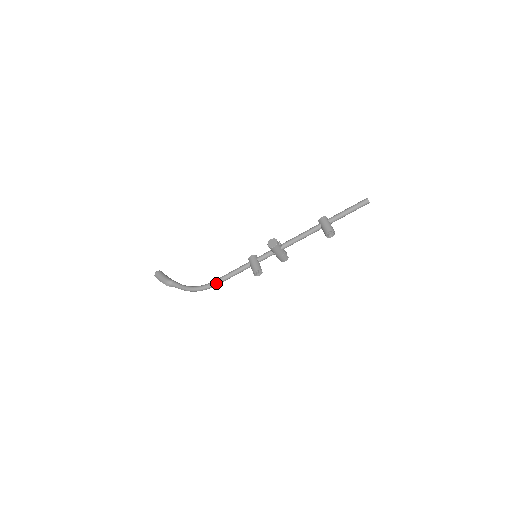
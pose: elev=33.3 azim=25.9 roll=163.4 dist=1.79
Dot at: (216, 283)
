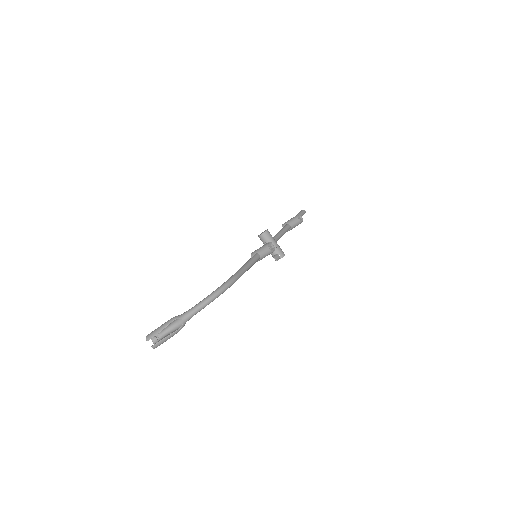
Dot at: (237, 273)
